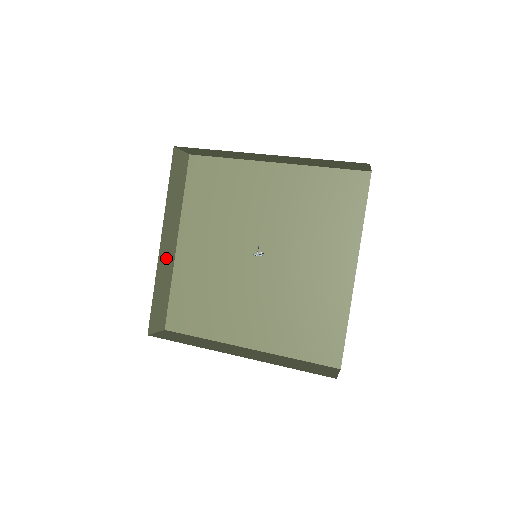
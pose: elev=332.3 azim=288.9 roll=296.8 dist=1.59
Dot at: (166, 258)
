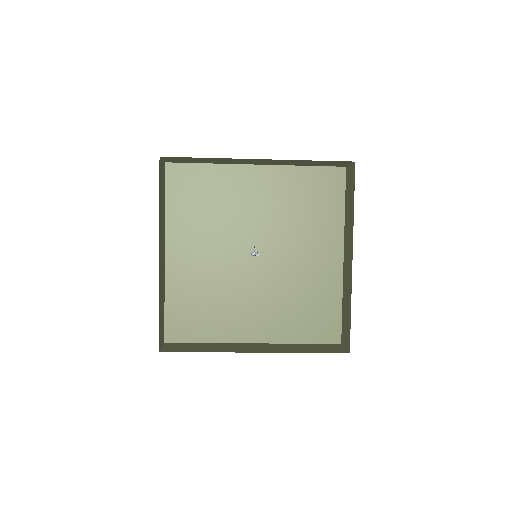
Dot at: (161, 271)
